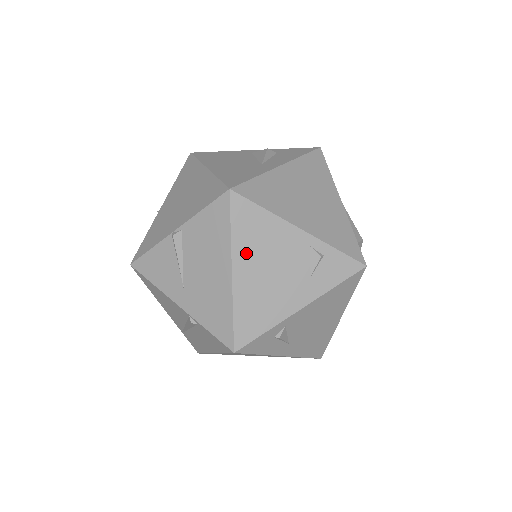
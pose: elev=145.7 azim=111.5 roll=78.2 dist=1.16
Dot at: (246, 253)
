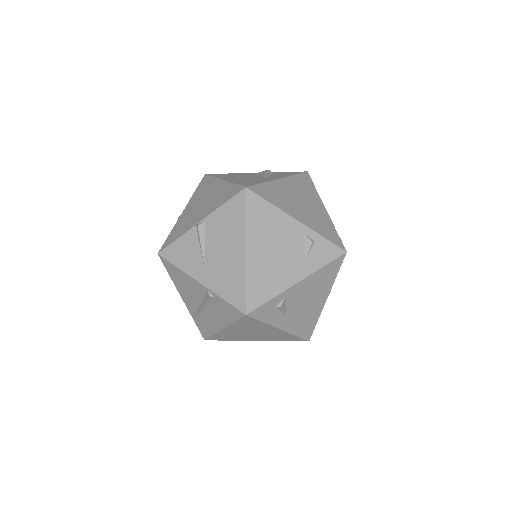
Dot at: (257, 236)
